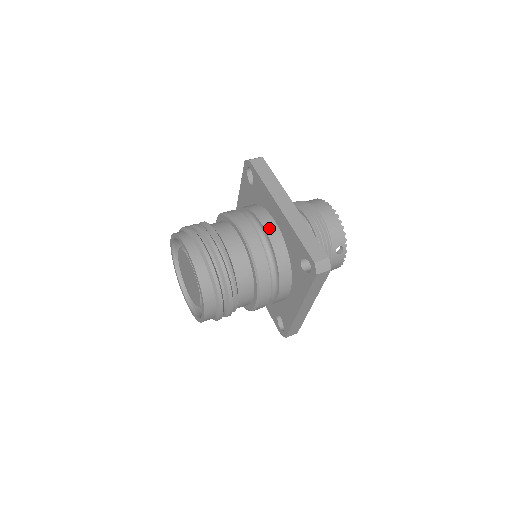
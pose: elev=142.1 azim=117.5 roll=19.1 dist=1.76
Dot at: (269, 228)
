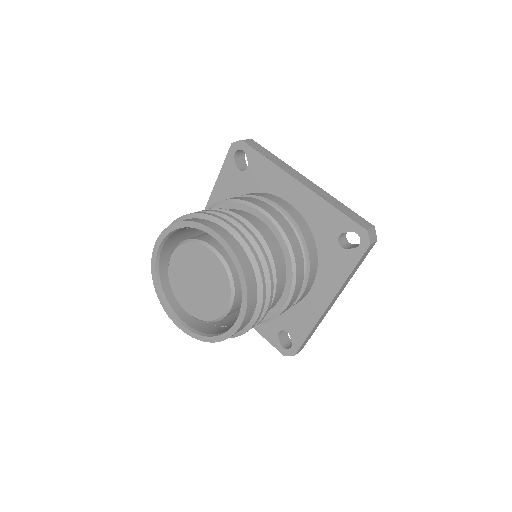
Dot at: (288, 209)
